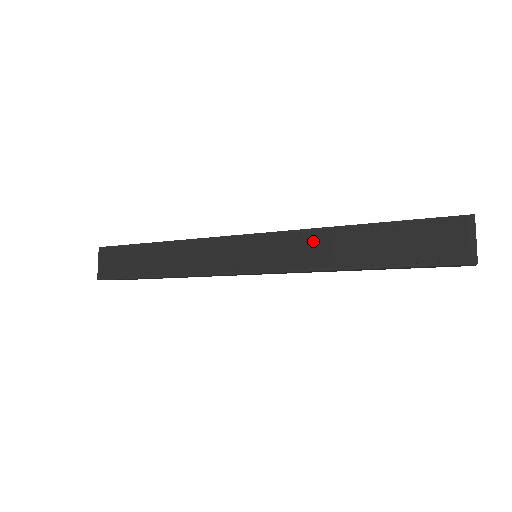
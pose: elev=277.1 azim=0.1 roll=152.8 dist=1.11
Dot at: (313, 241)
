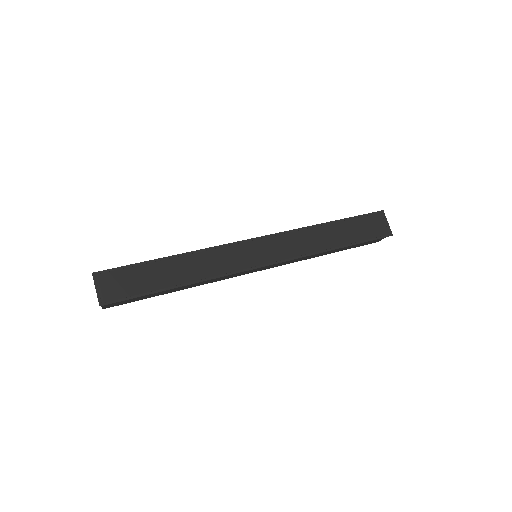
Dot at: (305, 236)
